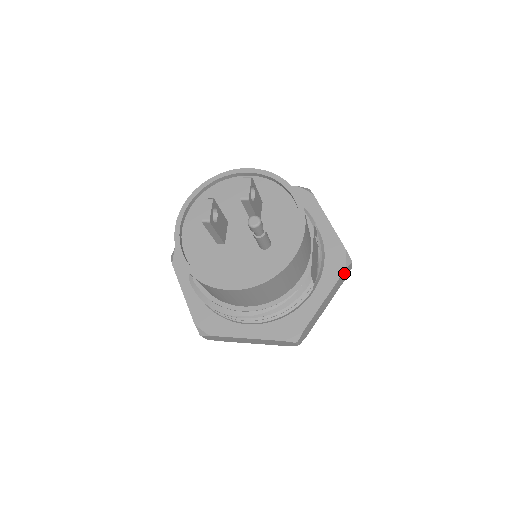
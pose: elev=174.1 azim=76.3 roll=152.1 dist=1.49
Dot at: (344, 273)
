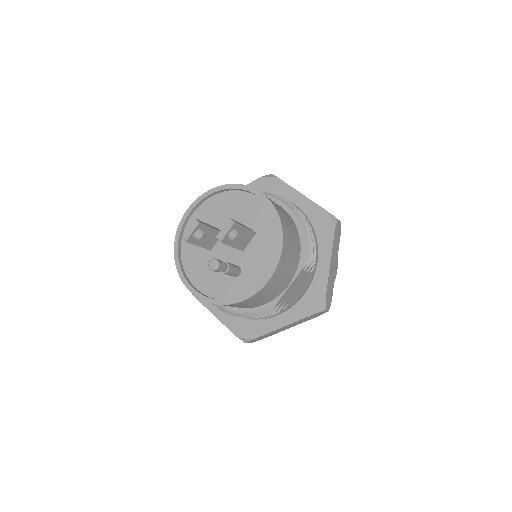
Dot at: (313, 315)
